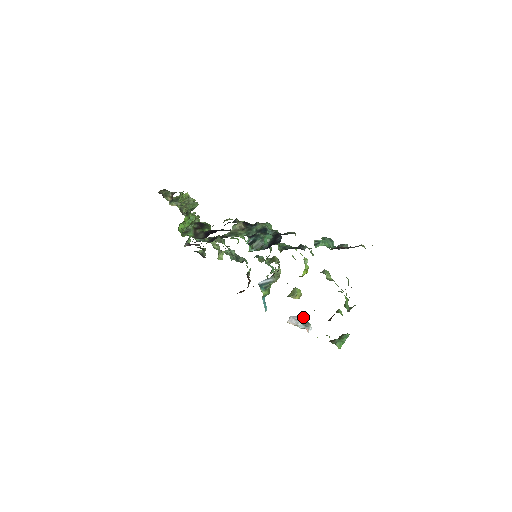
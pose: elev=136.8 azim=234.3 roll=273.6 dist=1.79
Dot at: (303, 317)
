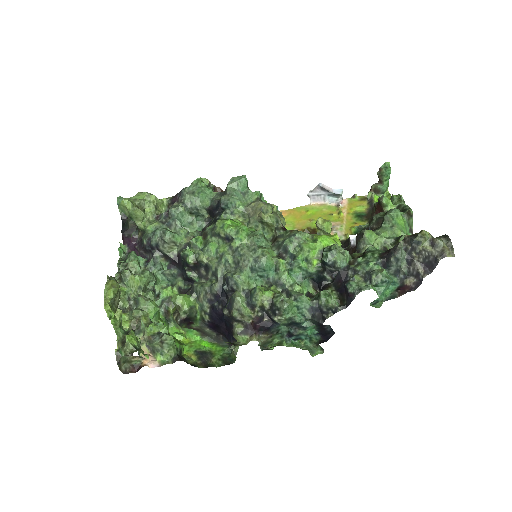
Dot at: (325, 190)
